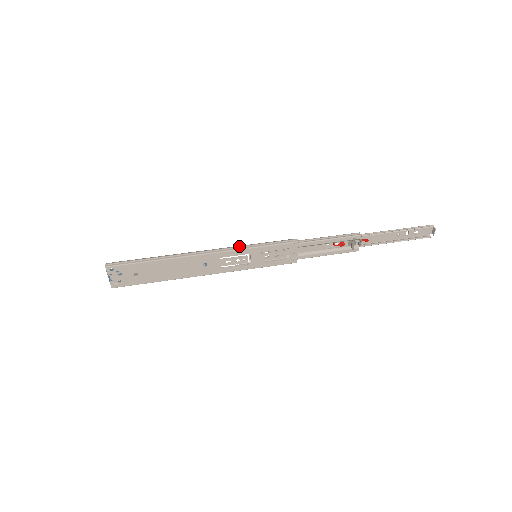
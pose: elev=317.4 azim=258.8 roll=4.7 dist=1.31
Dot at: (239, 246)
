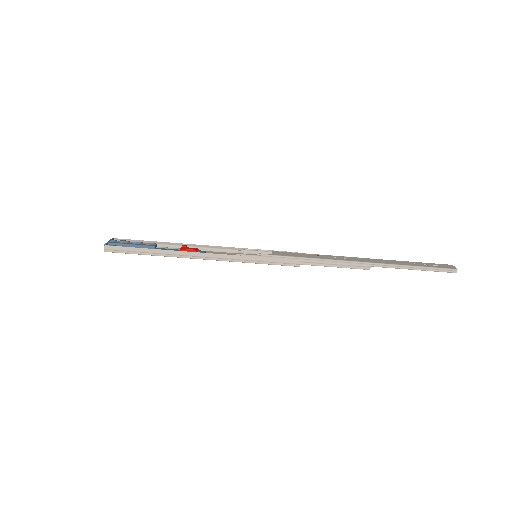
Dot at: (238, 258)
